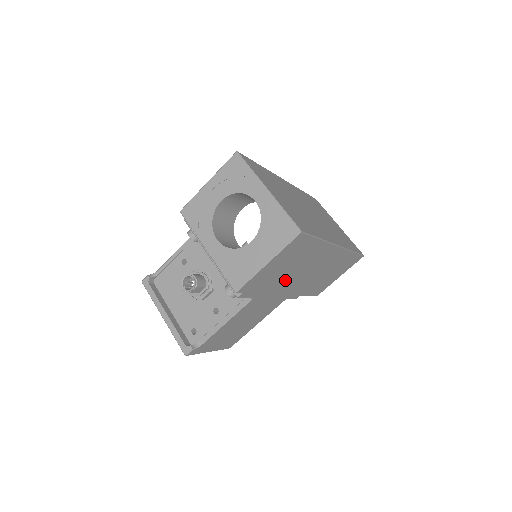
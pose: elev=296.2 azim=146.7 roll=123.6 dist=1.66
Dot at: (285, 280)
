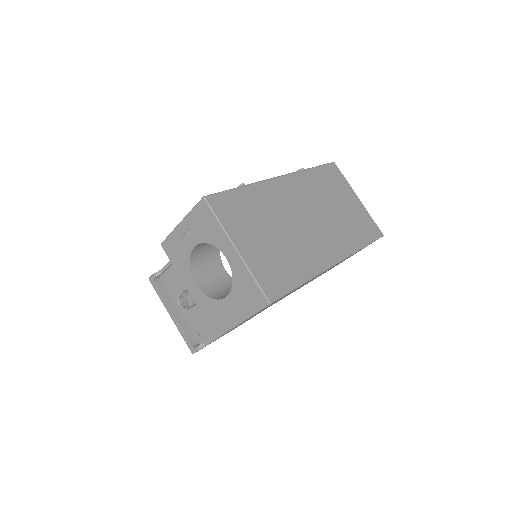
Dot at: occluded
